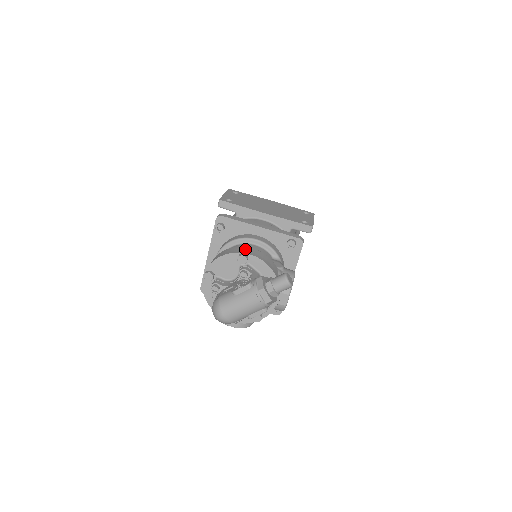
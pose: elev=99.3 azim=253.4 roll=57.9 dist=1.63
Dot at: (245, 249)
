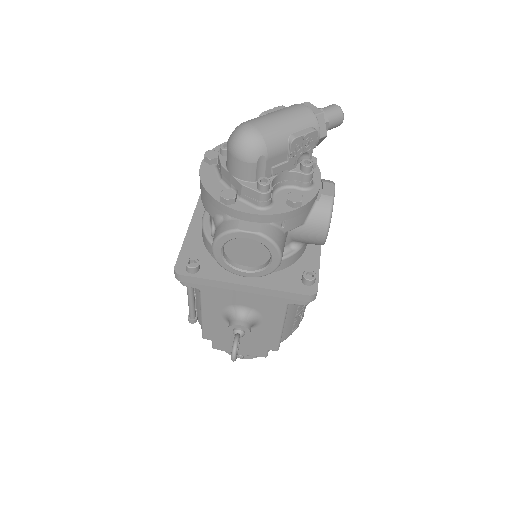
Dot at: occluded
